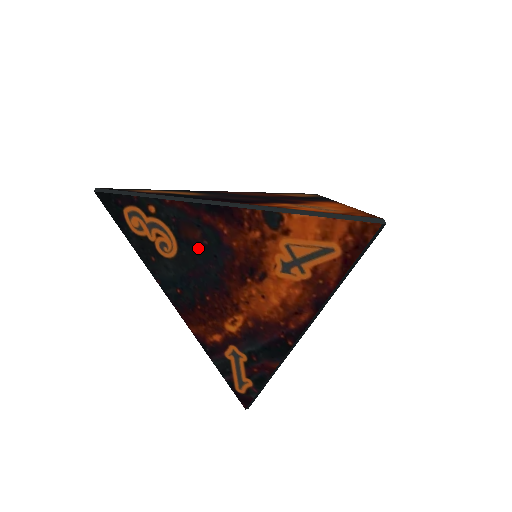
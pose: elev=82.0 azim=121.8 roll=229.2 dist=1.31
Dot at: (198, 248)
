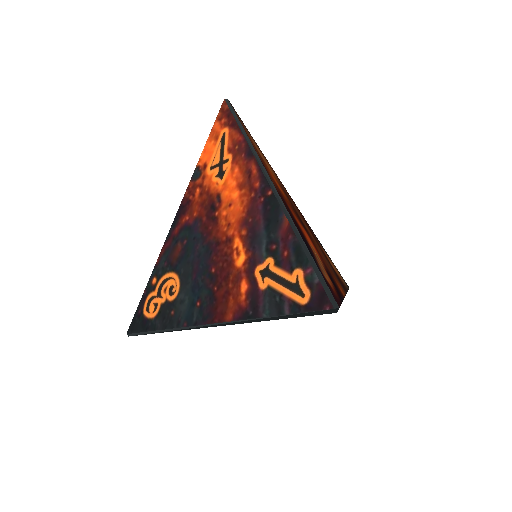
Dot at: (185, 253)
